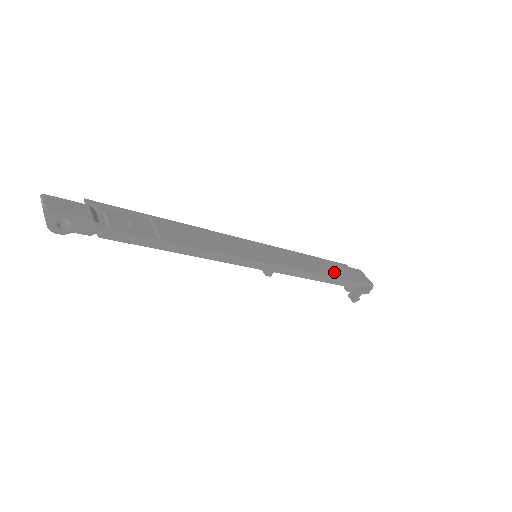
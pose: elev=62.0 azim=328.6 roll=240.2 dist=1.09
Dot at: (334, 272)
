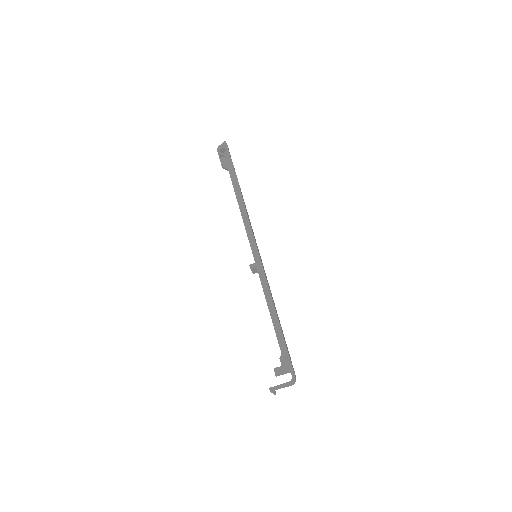
Dot at: occluded
